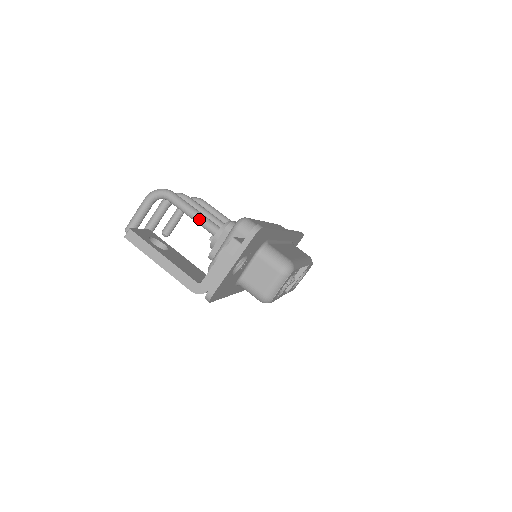
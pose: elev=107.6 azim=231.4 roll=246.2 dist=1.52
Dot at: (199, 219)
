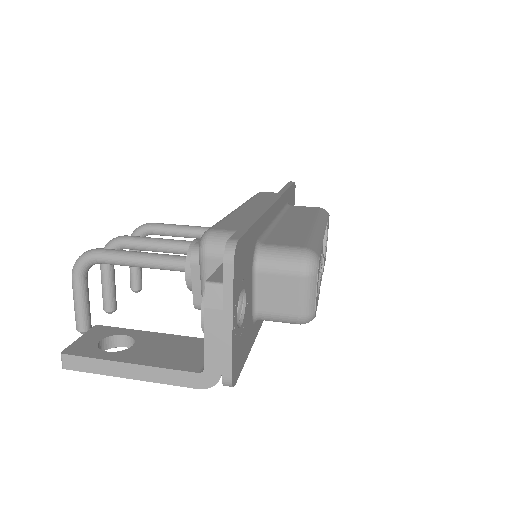
Dot at: (153, 263)
